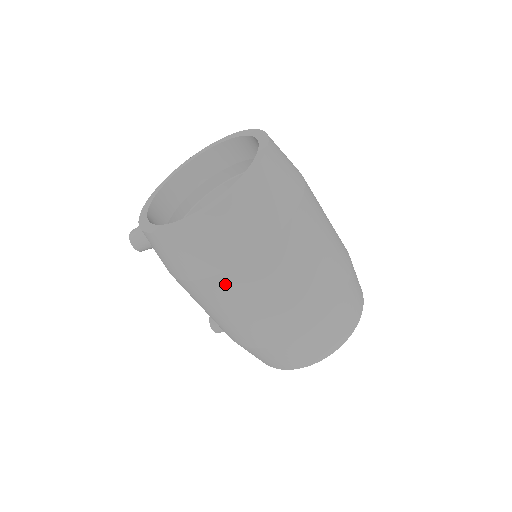
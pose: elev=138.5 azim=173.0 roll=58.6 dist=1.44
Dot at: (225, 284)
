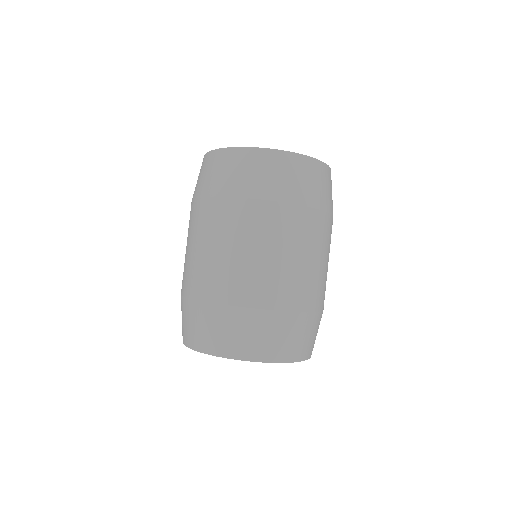
Dot at: (193, 211)
